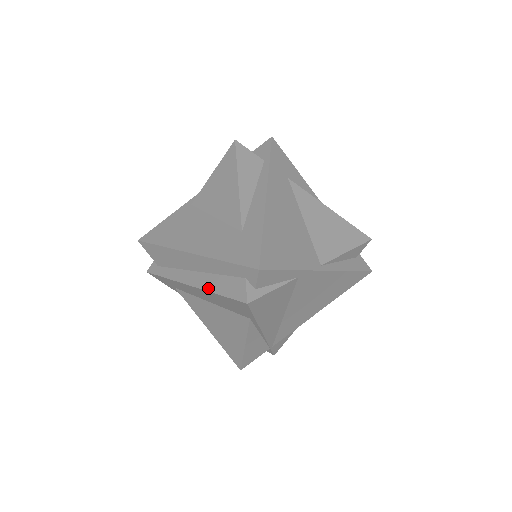
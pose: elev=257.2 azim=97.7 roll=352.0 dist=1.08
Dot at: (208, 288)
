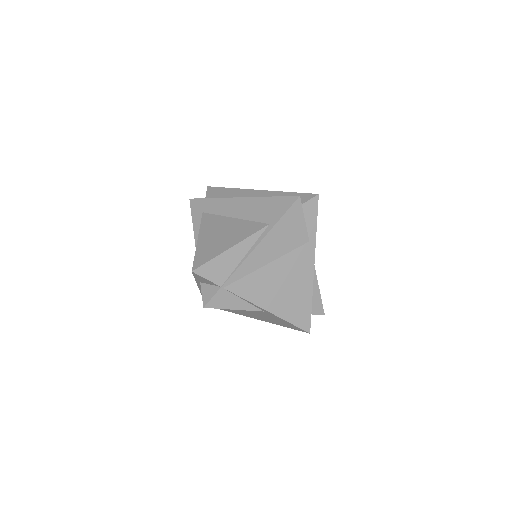
Dot at: (261, 197)
